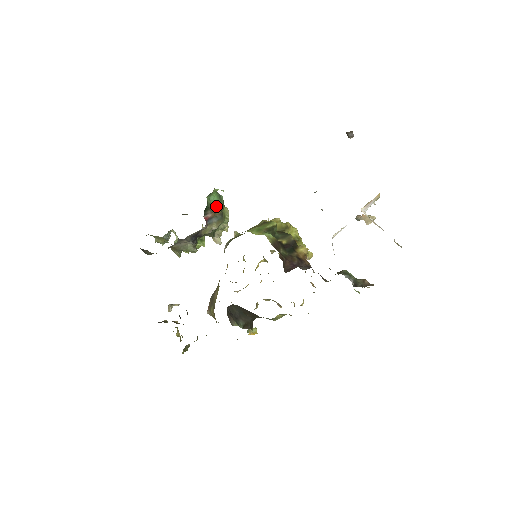
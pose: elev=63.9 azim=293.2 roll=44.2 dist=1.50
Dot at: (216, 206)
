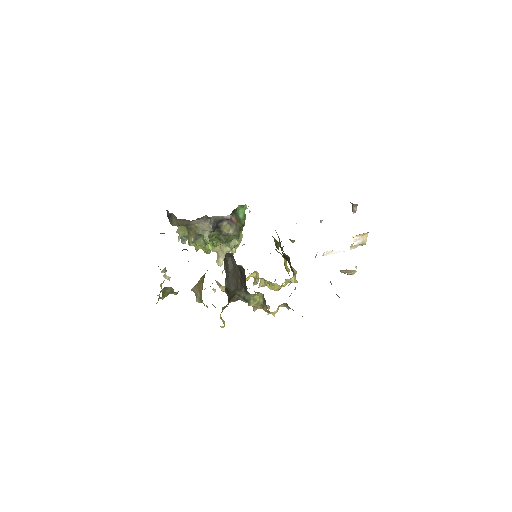
Dot at: (240, 219)
